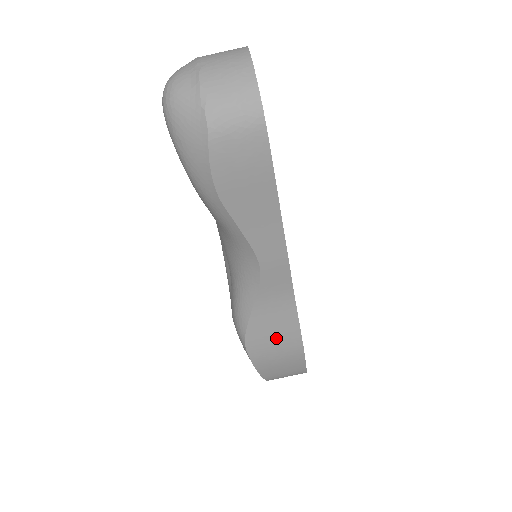
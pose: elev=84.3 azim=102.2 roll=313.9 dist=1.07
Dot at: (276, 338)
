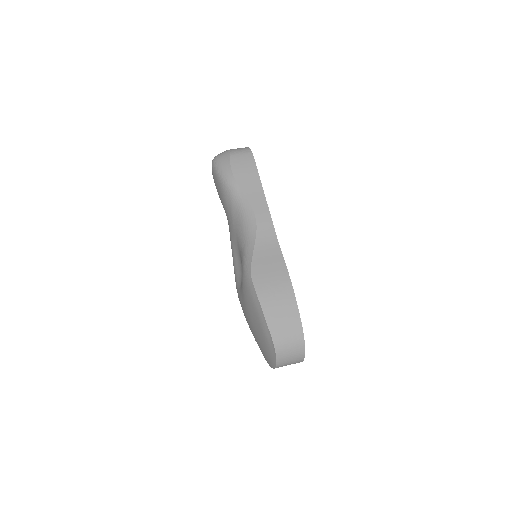
Dot at: (271, 273)
